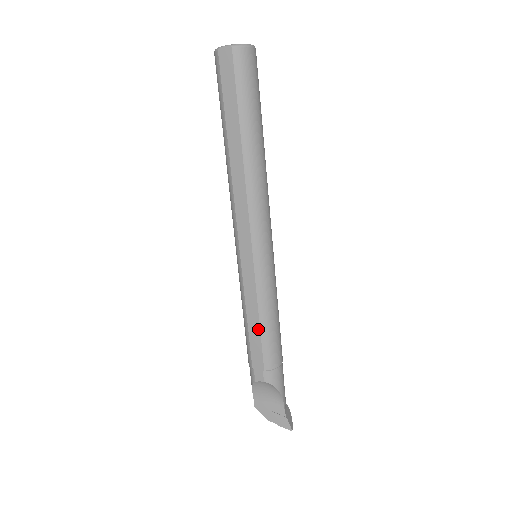
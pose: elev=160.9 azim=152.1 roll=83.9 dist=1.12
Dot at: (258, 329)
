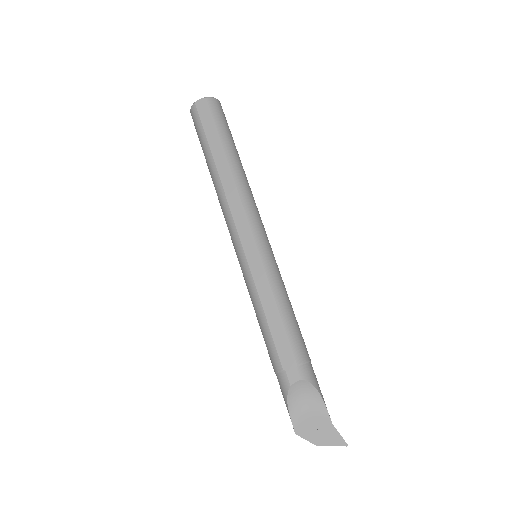
Dot at: (279, 318)
